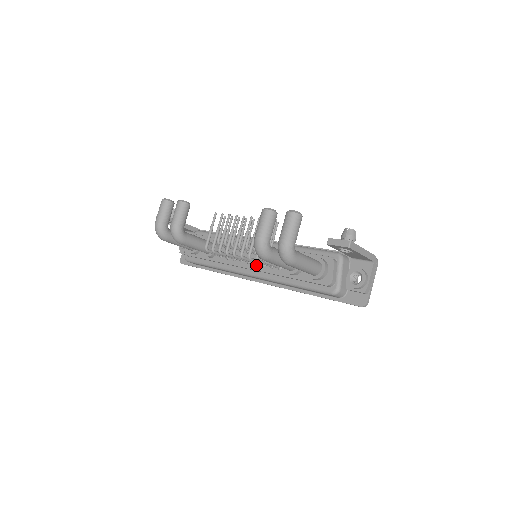
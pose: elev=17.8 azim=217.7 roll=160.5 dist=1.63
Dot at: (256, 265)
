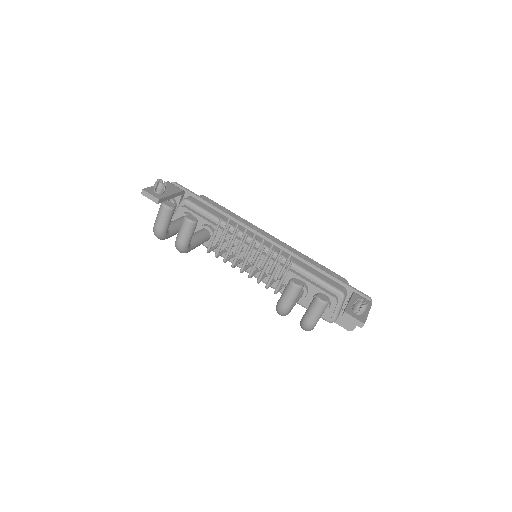
Dot at: (258, 272)
